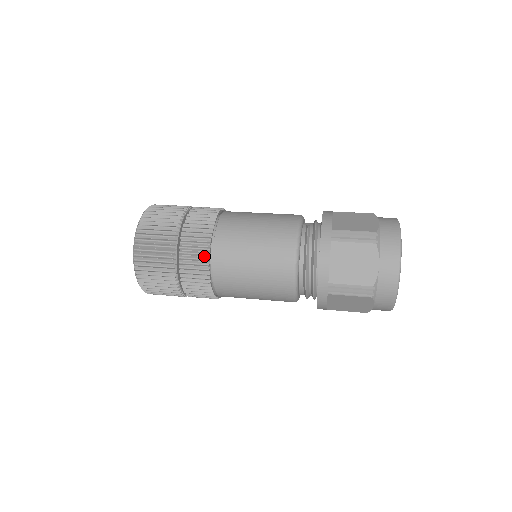
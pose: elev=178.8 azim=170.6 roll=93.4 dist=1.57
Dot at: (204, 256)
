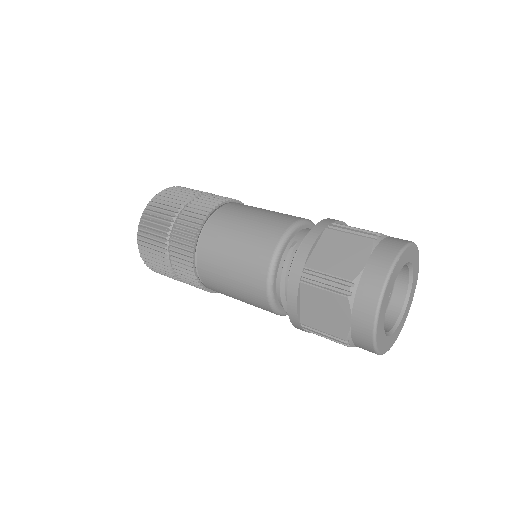
Dot at: (190, 266)
